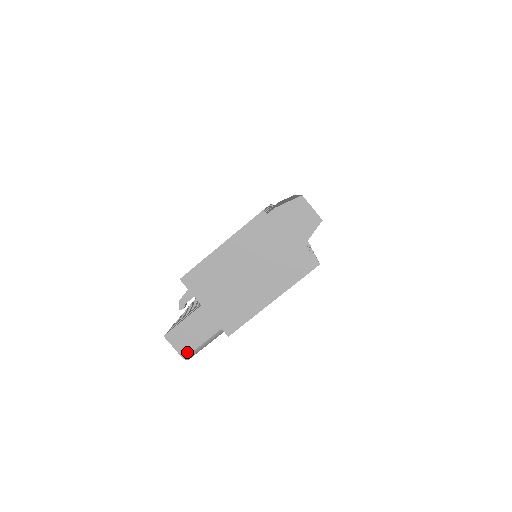
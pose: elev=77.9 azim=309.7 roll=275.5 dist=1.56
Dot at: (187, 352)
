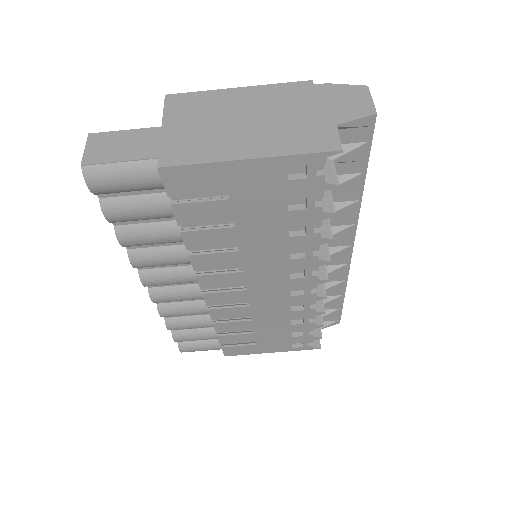
Dot at: (93, 160)
